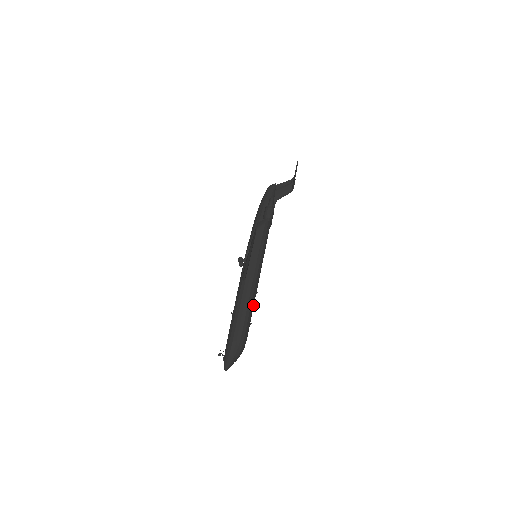
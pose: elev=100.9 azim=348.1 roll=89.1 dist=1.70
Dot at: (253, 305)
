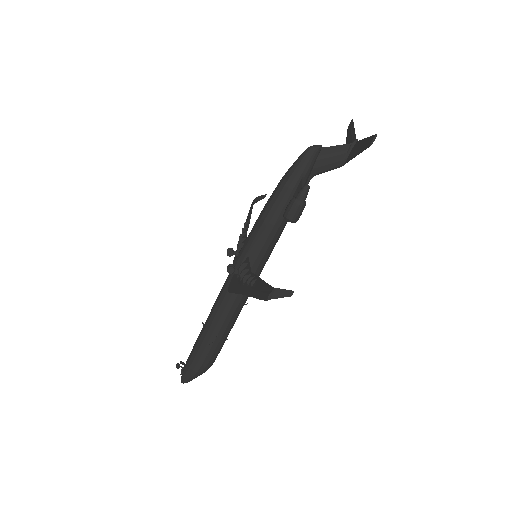
Dot at: (235, 320)
